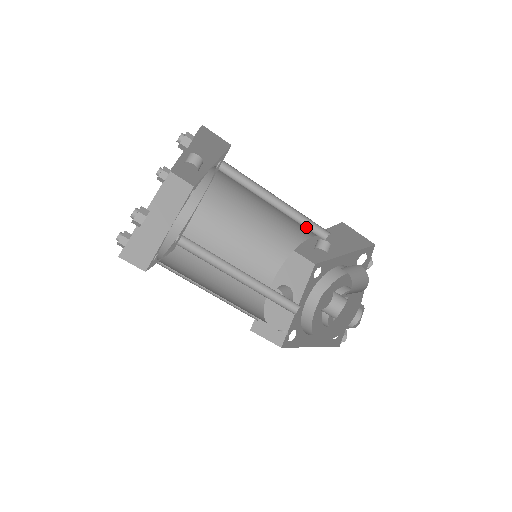
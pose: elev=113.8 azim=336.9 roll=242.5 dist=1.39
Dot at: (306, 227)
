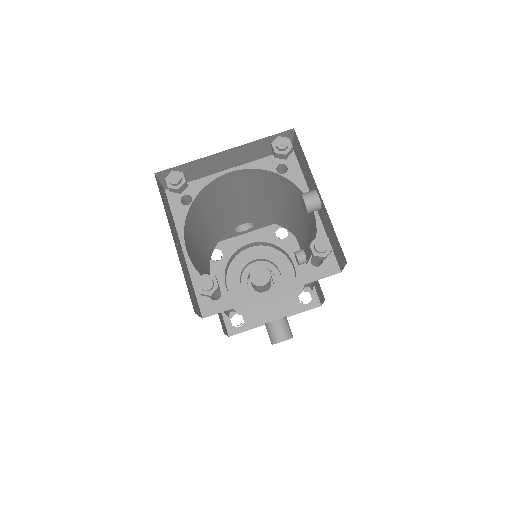
Dot at: occluded
